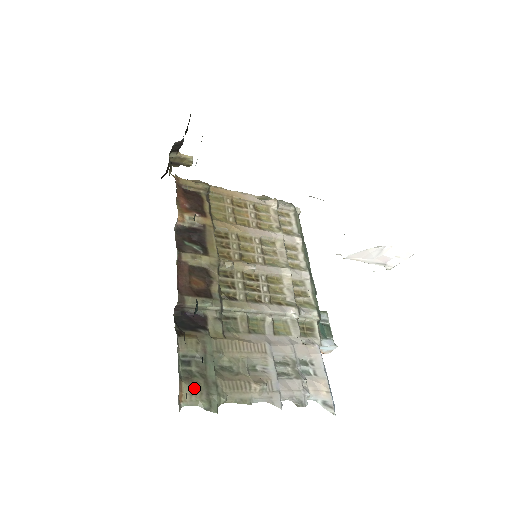
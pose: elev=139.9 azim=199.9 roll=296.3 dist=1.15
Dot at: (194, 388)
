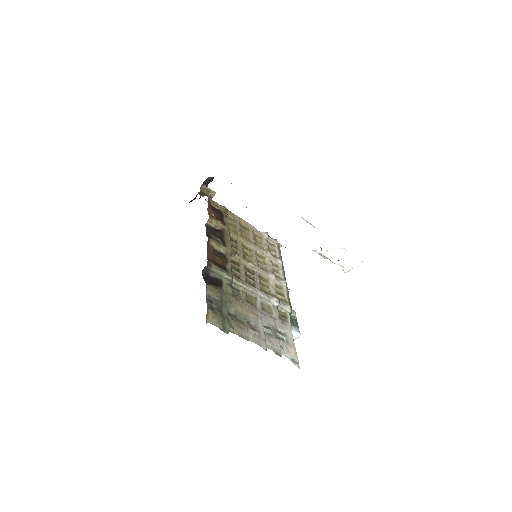
Dot at: (215, 315)
